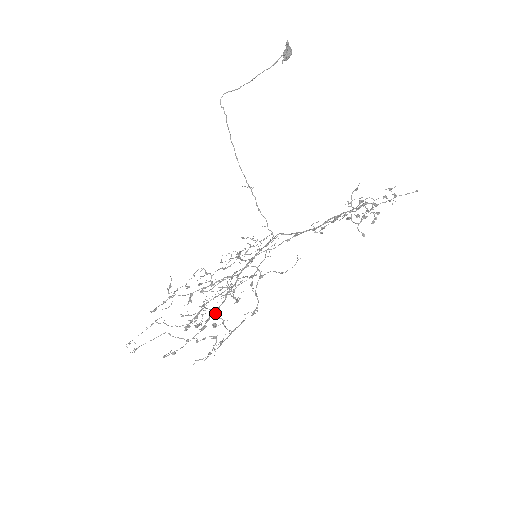
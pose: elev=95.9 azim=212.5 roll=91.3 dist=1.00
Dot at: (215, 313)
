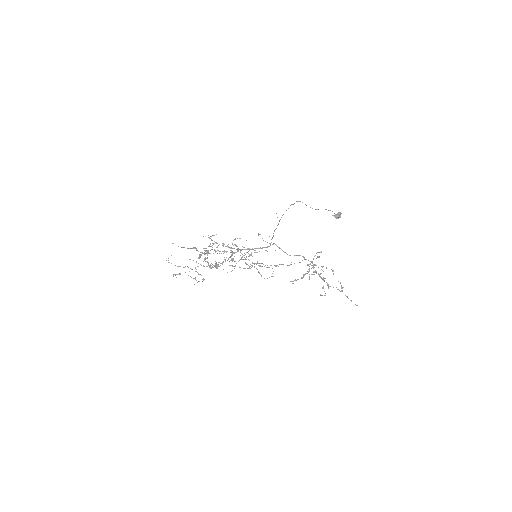
Dot at: (216, 263)
